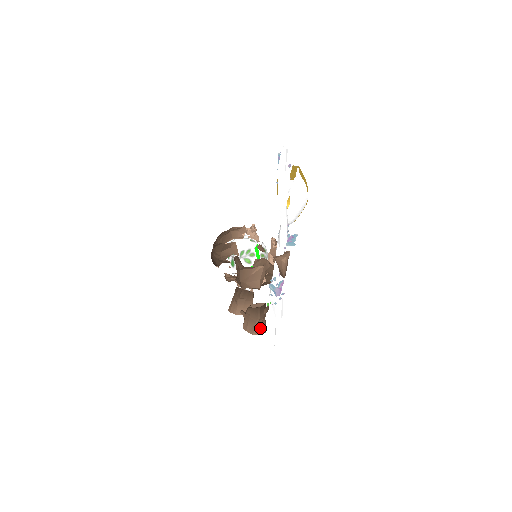
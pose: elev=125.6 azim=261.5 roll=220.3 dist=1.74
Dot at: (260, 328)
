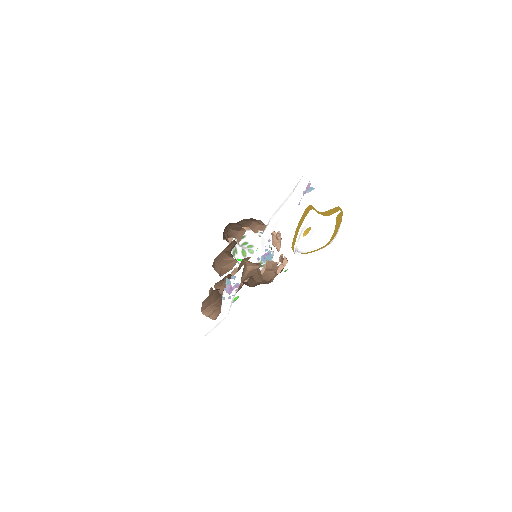
Dot at: (211, 312)
